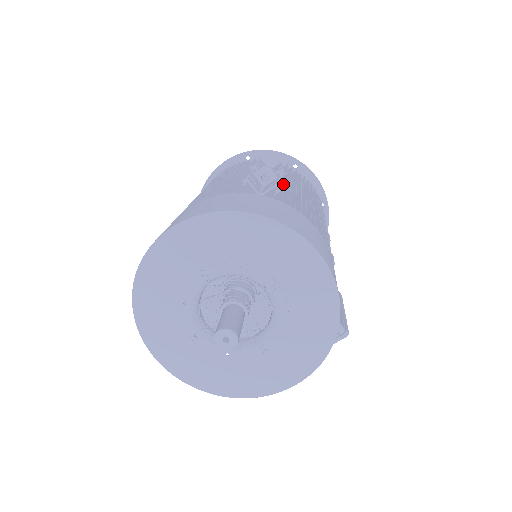
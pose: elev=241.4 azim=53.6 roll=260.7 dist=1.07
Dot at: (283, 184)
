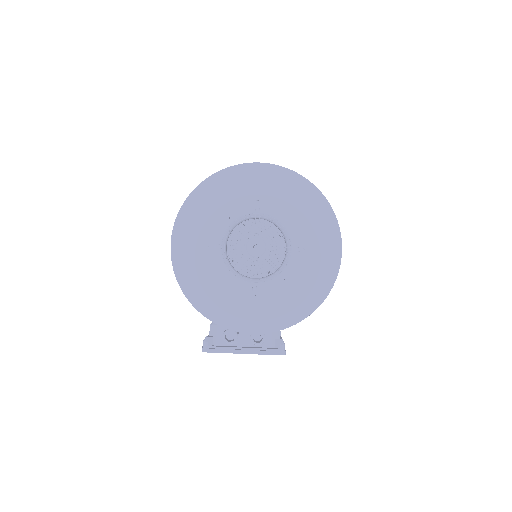
Dot at: occluded
